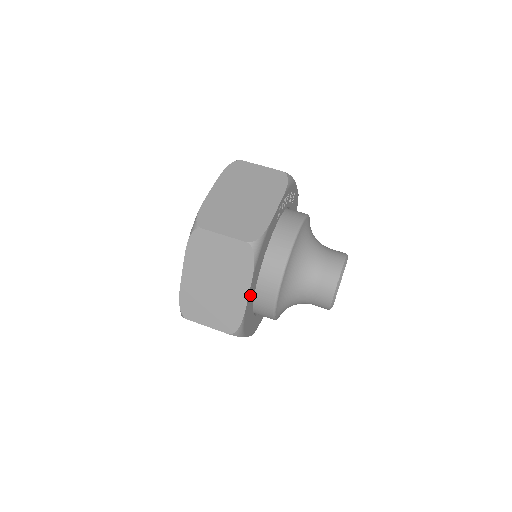
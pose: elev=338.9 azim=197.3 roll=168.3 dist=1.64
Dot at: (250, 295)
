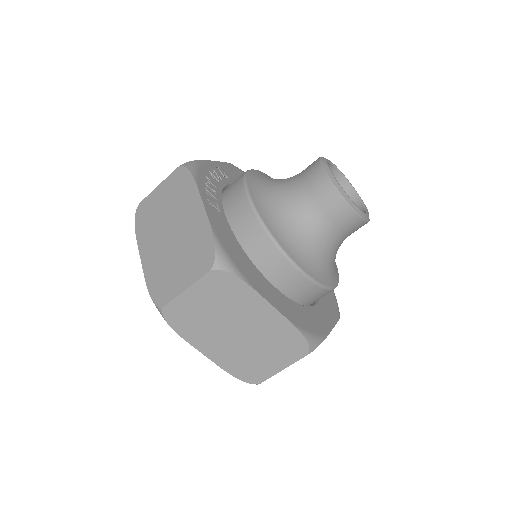
Dot at: (278, 304)
